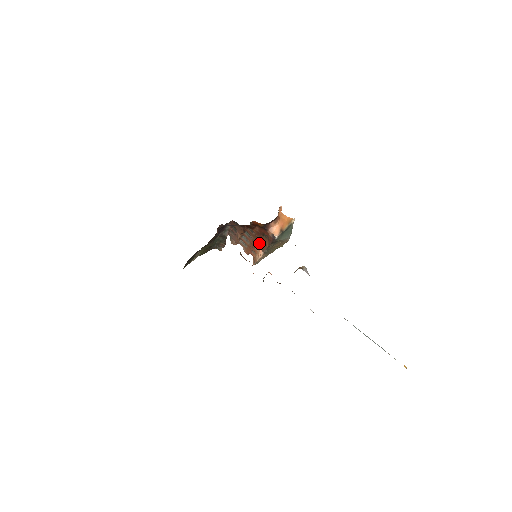
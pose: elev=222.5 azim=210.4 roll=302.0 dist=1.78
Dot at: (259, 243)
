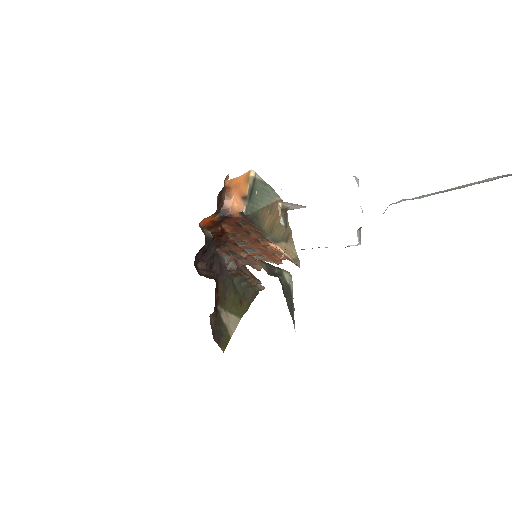
Dot at: (259, 239)
